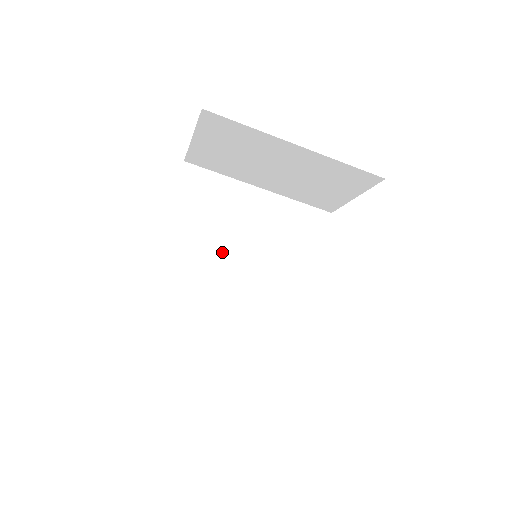
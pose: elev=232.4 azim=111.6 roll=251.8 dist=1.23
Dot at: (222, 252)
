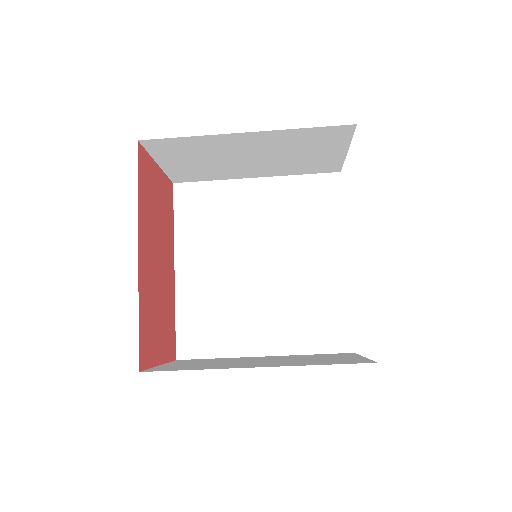
Dot at: (237, 257)
